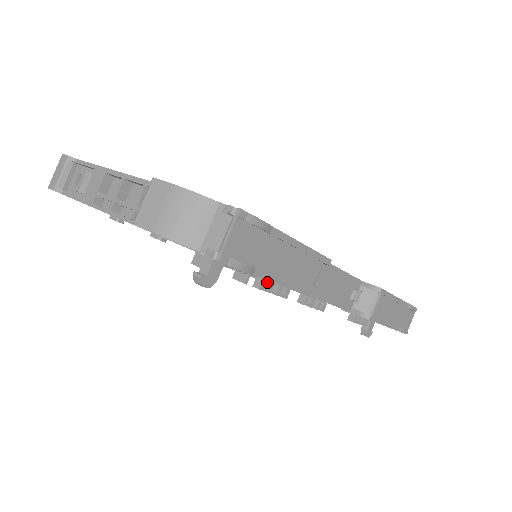
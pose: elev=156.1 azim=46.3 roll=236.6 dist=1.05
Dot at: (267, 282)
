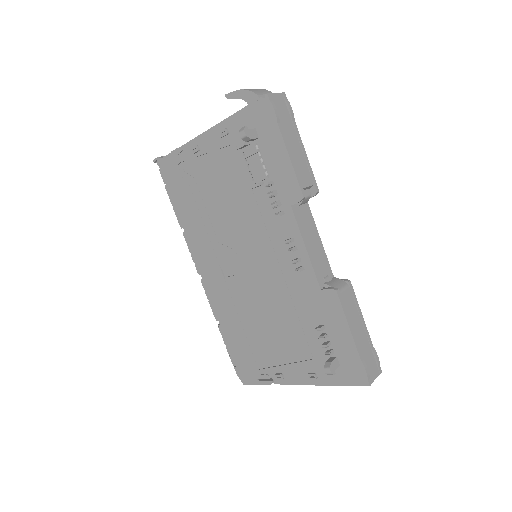
Dot at: (273, 190)
